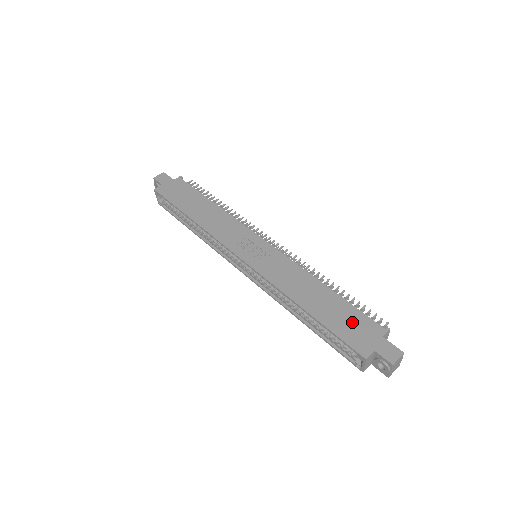
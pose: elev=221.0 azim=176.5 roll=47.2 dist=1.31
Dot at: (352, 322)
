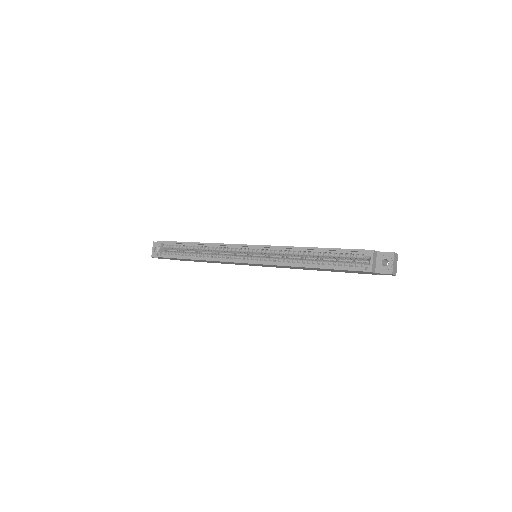
Dot at: occluded
